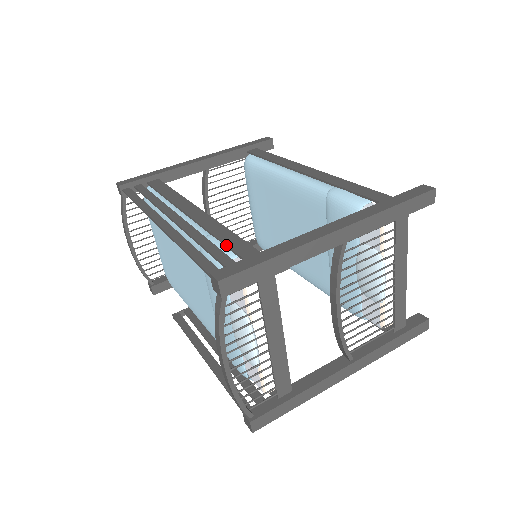
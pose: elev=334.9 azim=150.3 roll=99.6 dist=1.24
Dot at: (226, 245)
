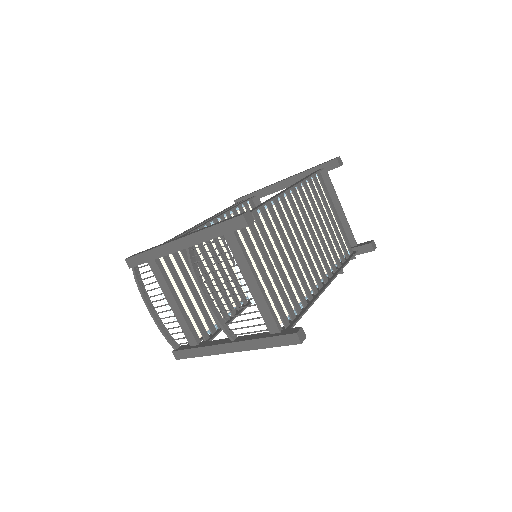
Dot at: occluded
